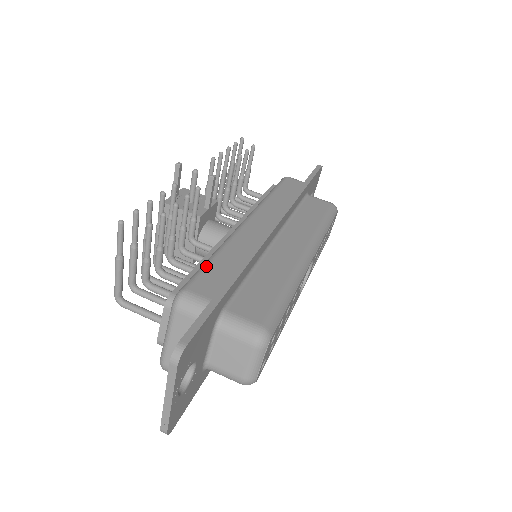
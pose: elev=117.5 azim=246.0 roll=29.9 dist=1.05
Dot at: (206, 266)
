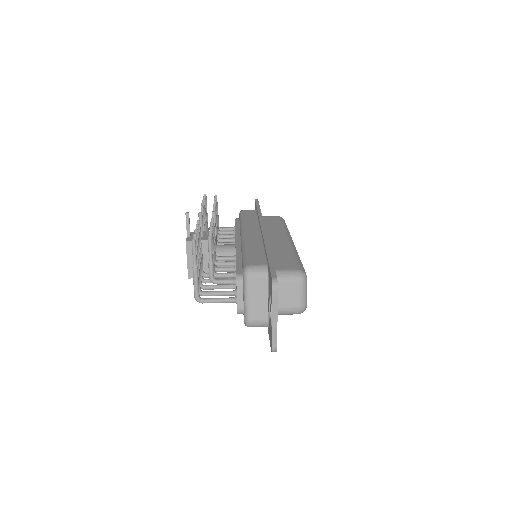
Dot at: (246, 255)
